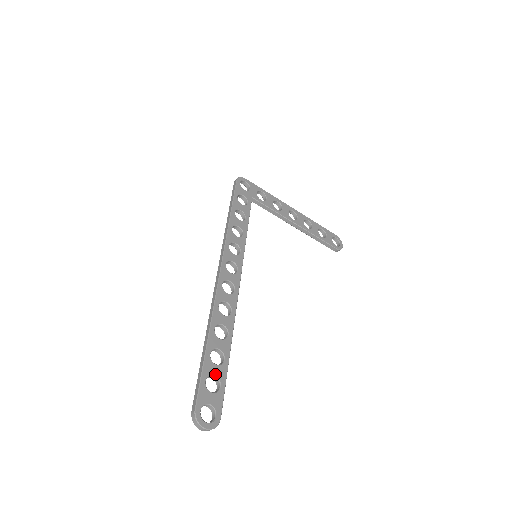
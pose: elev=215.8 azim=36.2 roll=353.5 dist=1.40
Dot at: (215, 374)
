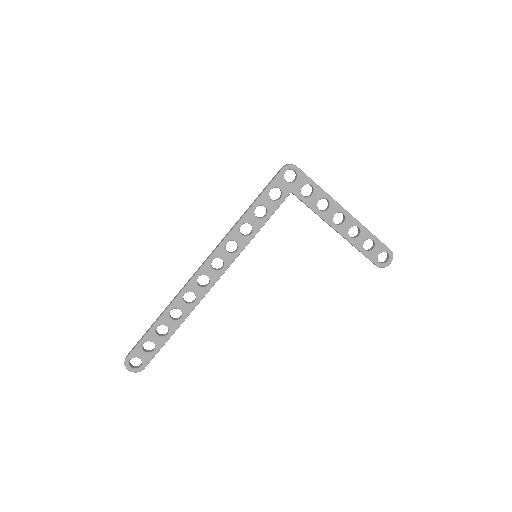
Dot at: (154, 341)
